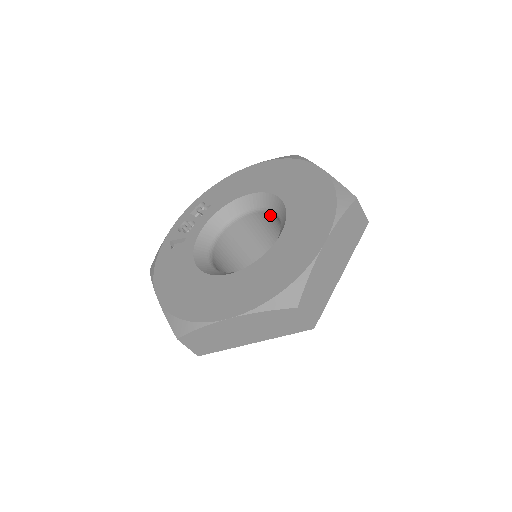
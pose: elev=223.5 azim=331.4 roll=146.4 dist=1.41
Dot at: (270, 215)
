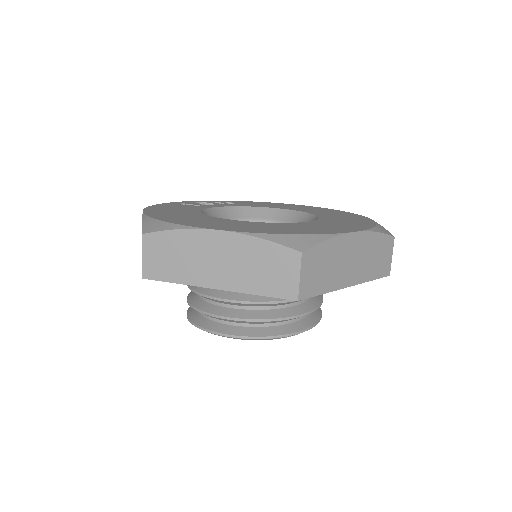
Dot at: occluded
